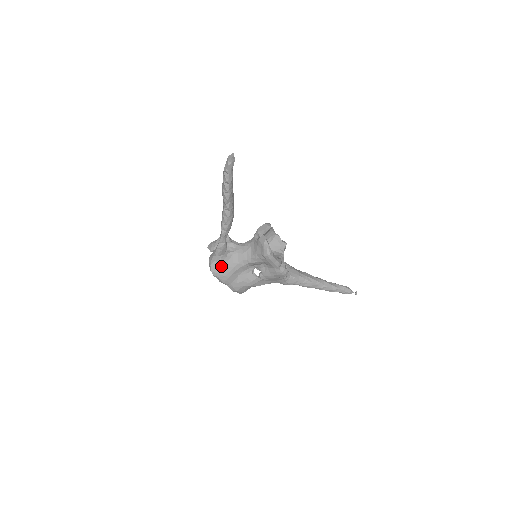
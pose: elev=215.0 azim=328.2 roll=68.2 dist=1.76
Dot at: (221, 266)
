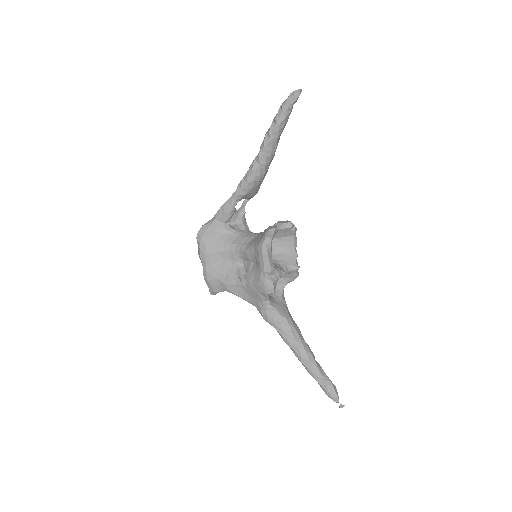
Dot at: (211, 233)
